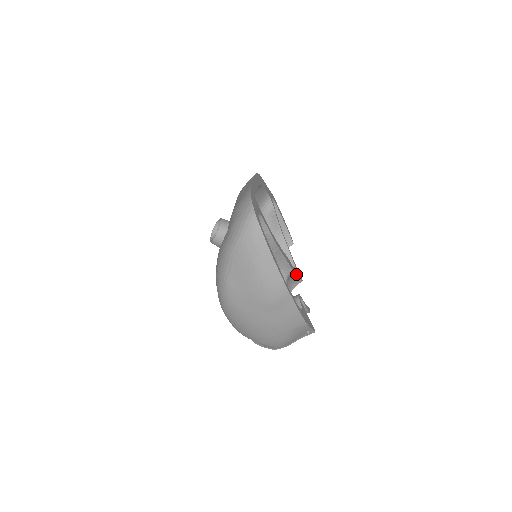
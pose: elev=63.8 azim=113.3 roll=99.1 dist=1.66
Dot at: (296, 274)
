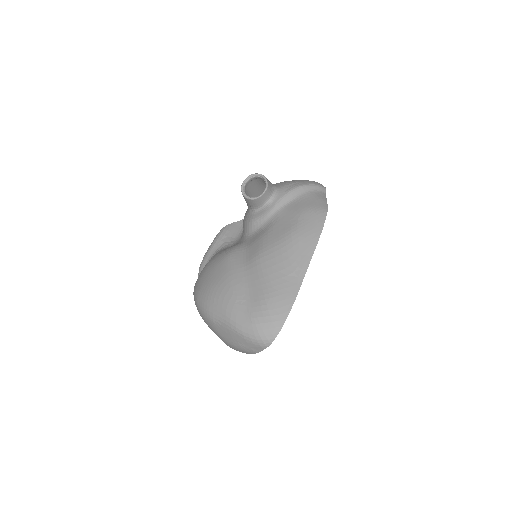
Dot at: occluded
